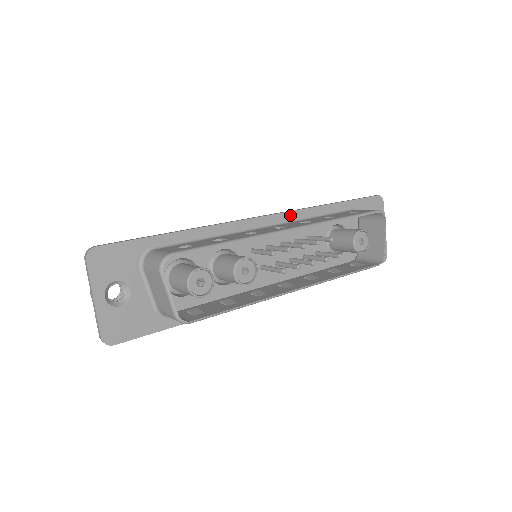
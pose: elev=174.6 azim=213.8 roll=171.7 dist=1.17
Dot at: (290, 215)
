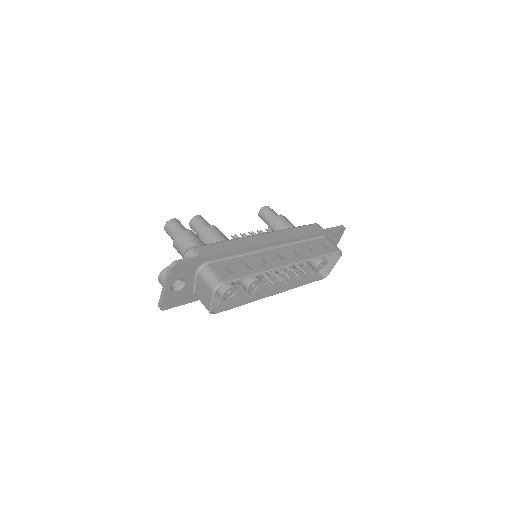
Dot at: (289, 241)
